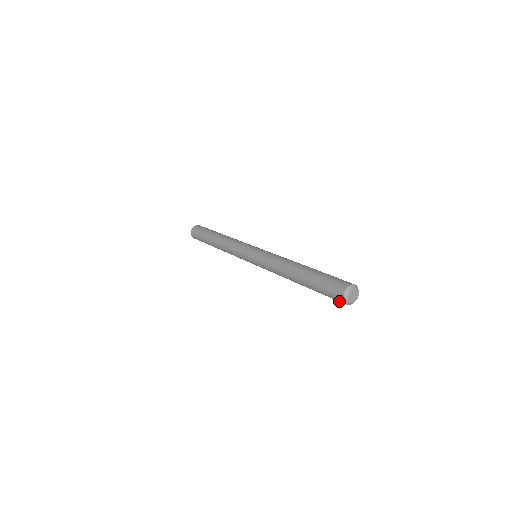
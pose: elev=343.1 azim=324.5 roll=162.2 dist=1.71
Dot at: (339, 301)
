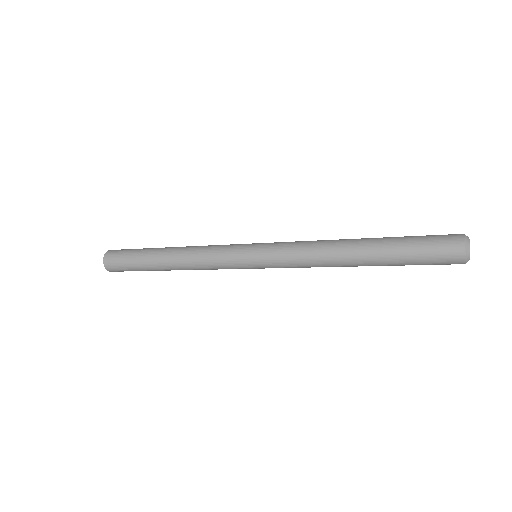
Dot at: (452, 262)
